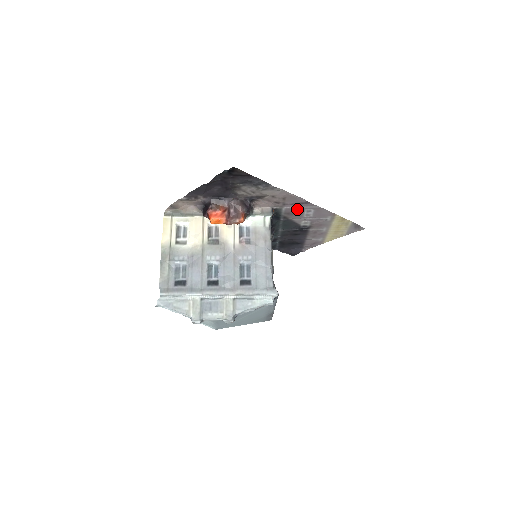
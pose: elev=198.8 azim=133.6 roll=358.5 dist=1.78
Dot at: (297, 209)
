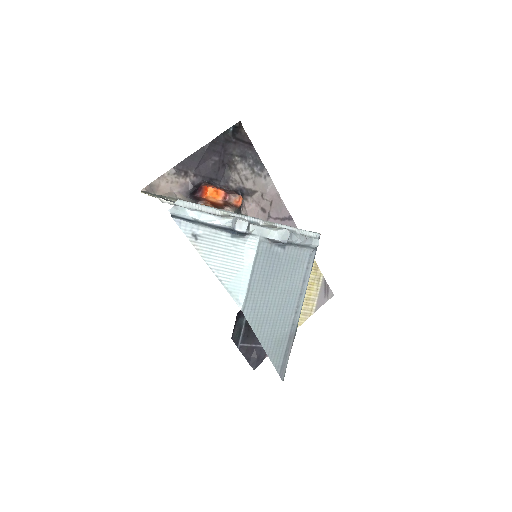
Dot at: occluded
